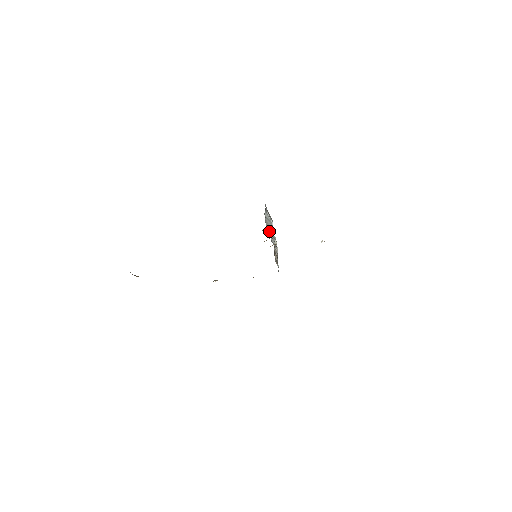
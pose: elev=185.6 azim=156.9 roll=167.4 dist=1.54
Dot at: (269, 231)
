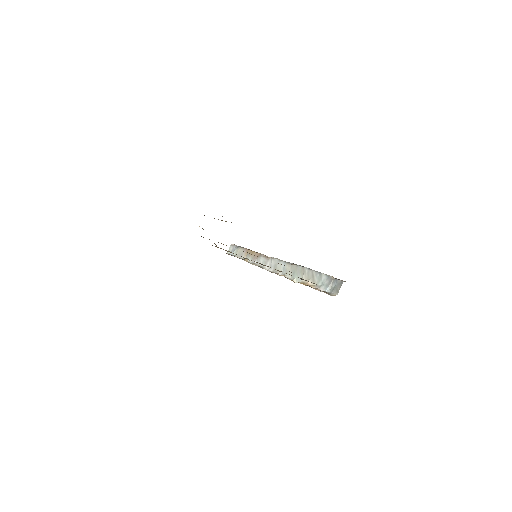
Dot at: (299, 270)
